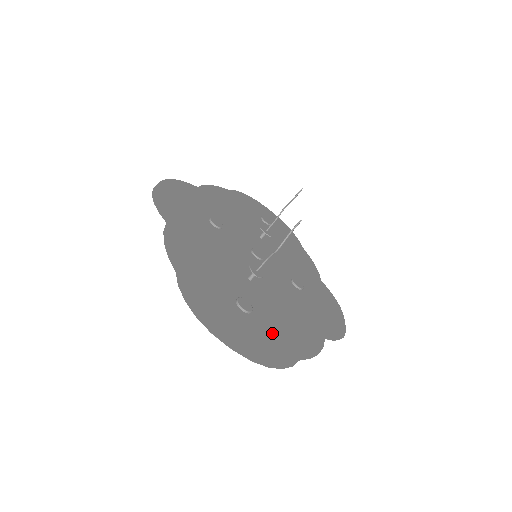
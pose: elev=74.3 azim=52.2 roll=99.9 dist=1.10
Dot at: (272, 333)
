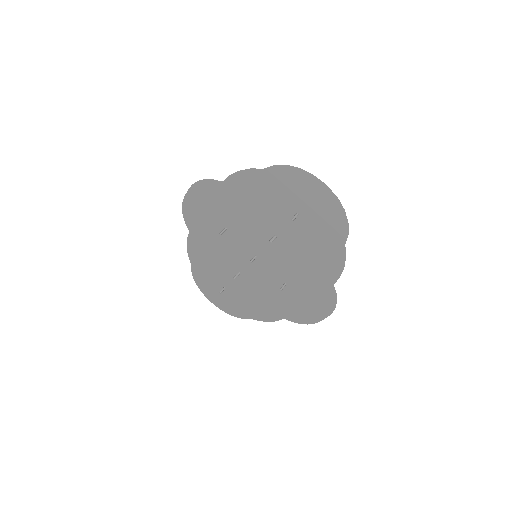
Dot at: (321, 231)
